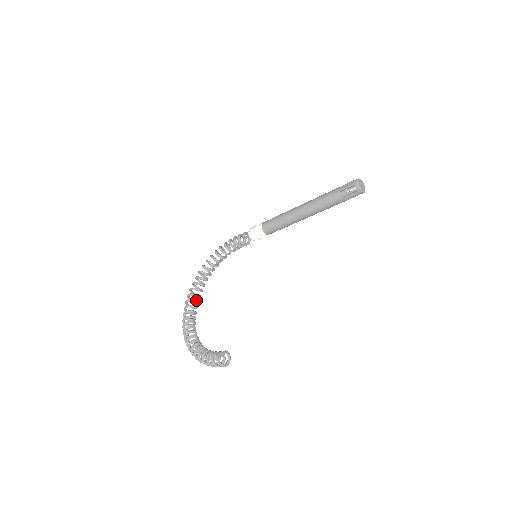
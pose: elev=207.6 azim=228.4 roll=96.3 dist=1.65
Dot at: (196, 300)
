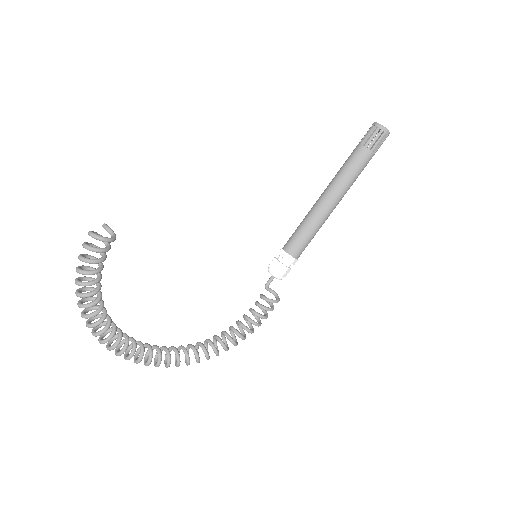
Dot at: occluded
